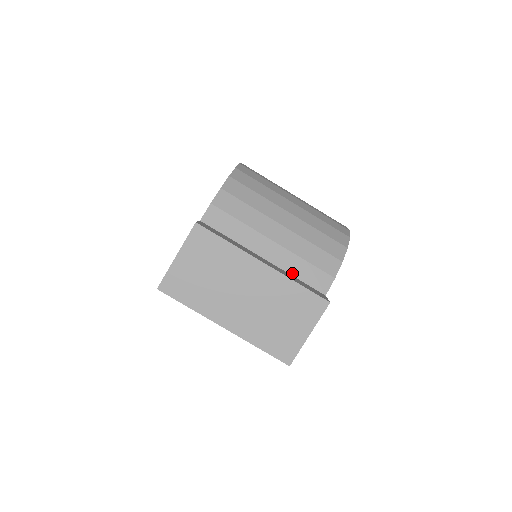
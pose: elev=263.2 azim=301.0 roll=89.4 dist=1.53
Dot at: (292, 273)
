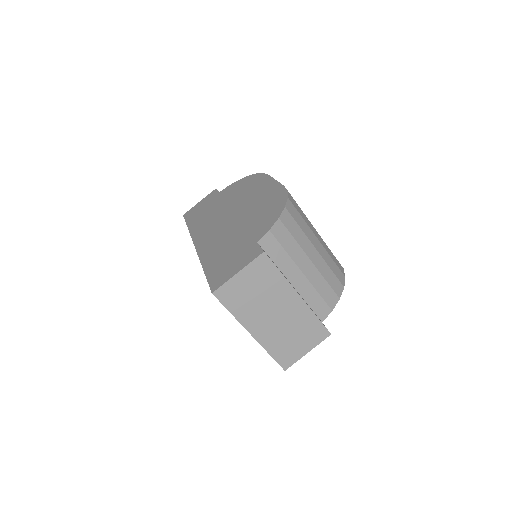
Dot at: (307, 301)
